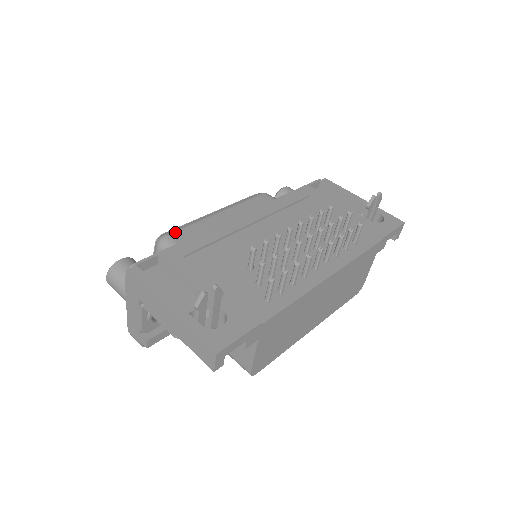
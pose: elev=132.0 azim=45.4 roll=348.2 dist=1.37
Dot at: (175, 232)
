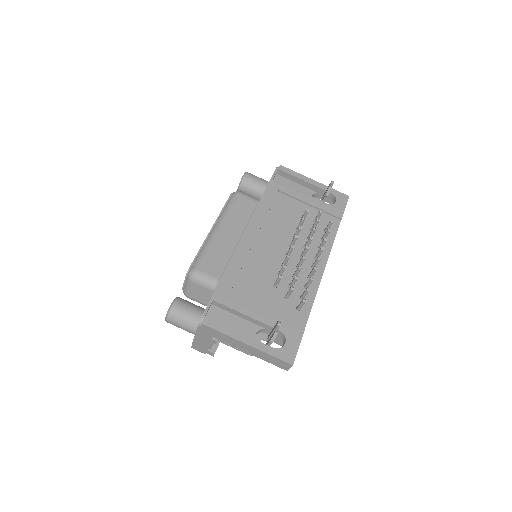
Dot at: (200, 265)
